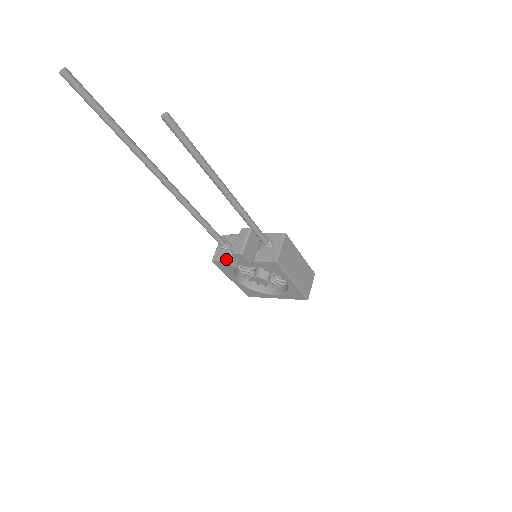
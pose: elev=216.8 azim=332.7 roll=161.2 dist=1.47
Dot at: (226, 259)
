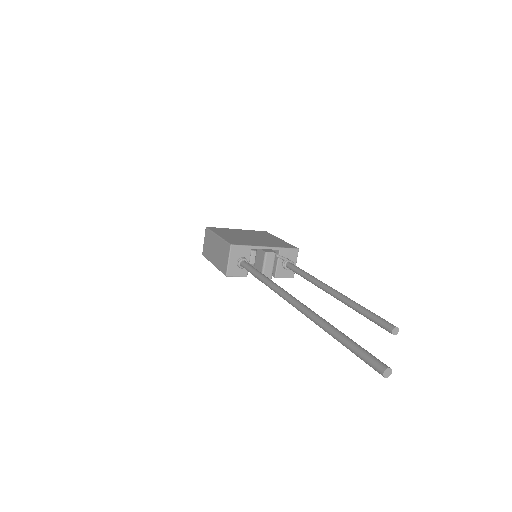
Dot at: (243, 276)
